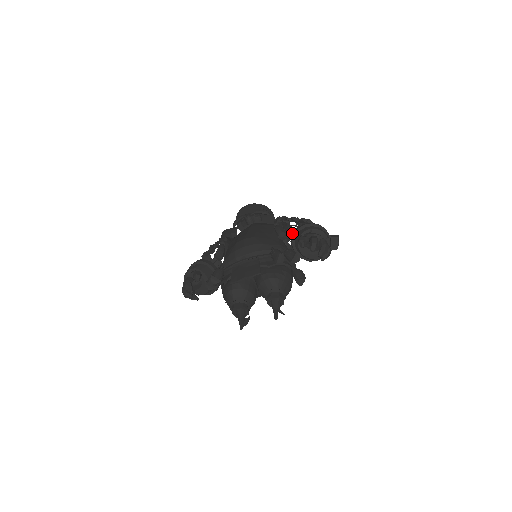
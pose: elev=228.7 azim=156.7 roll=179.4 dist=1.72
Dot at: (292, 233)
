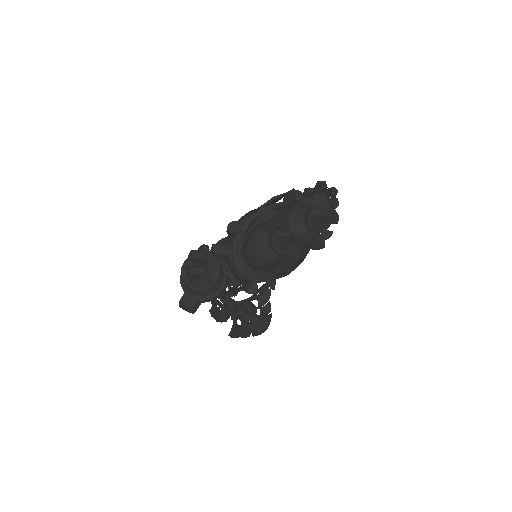
Dot at: occluded
